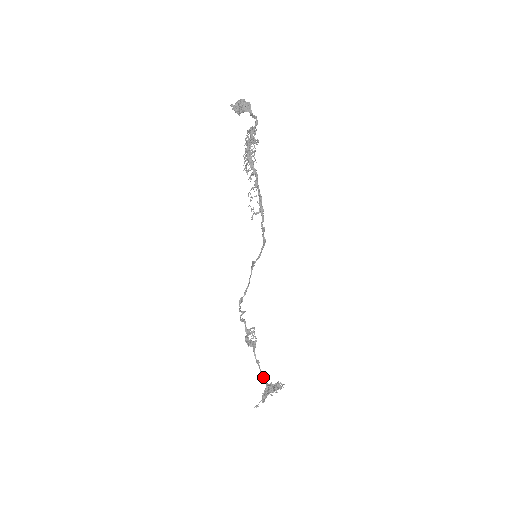
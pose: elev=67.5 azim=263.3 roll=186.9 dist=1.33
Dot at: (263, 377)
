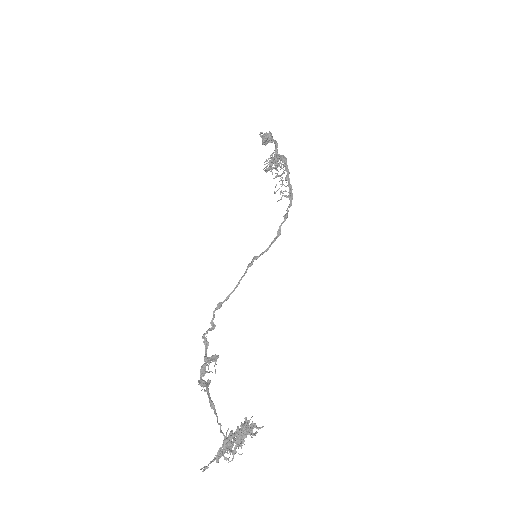
Dot at: (220, 424)
